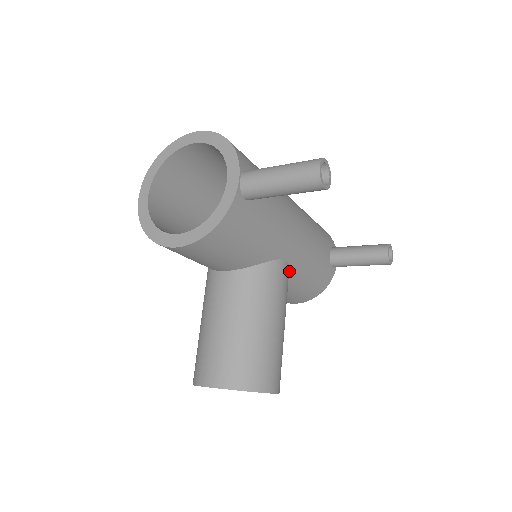
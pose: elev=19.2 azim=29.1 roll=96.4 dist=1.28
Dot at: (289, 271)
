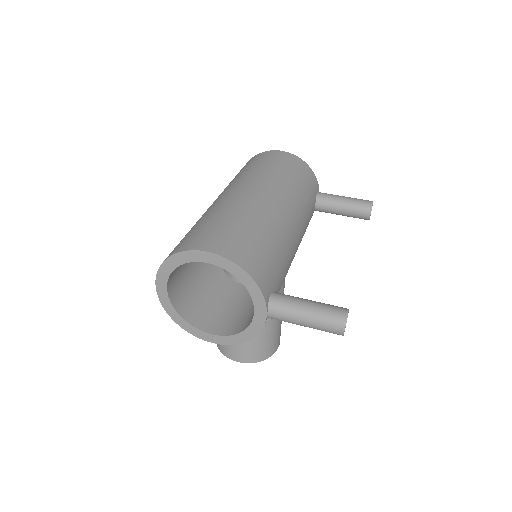
Dot at: occluded
